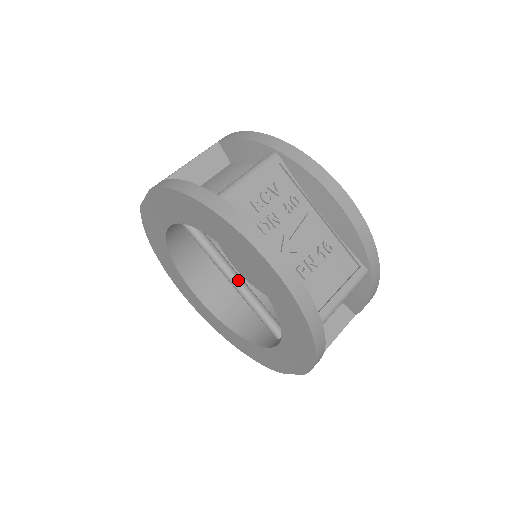
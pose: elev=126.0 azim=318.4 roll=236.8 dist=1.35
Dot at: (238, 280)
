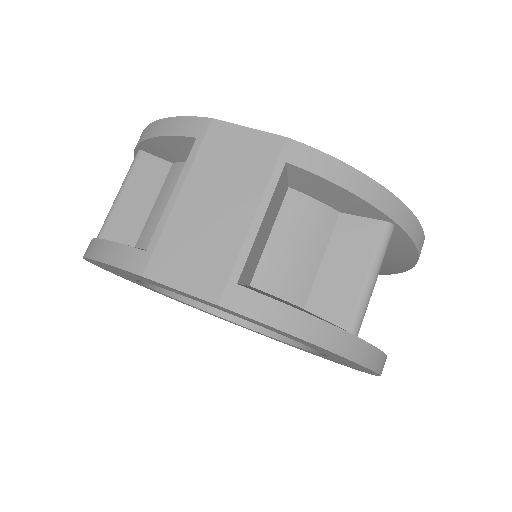
Dot at: occluded
